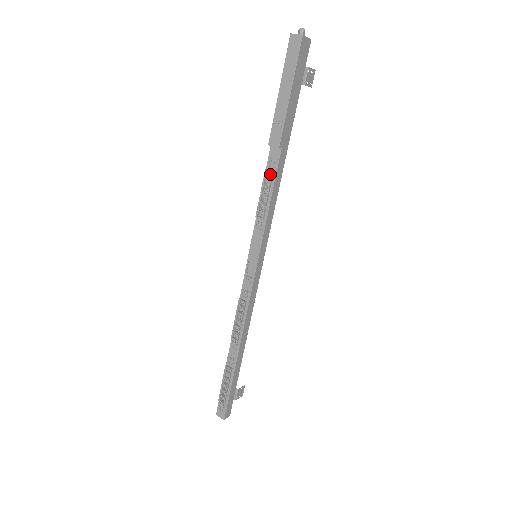
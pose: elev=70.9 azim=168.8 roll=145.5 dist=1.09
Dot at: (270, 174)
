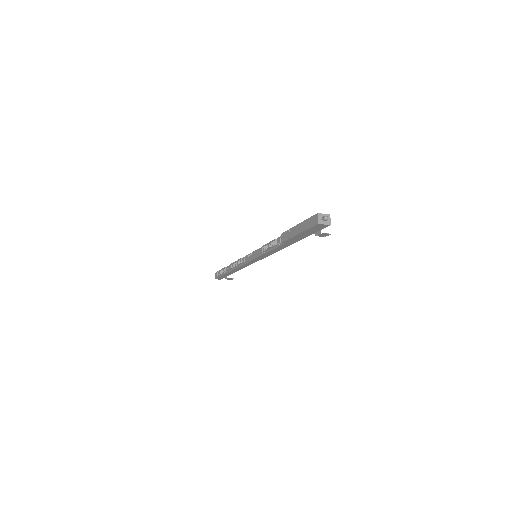
Dot at: (276, 243)
